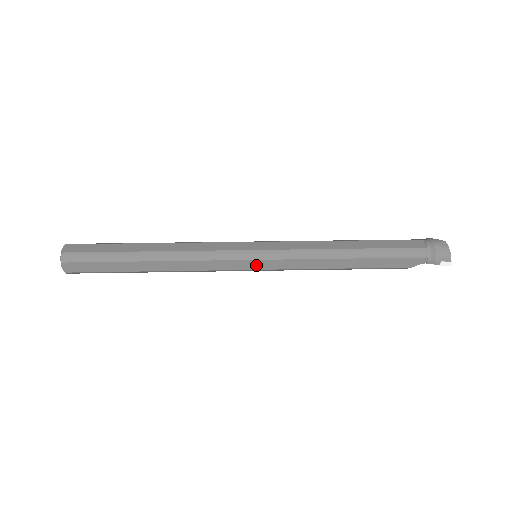
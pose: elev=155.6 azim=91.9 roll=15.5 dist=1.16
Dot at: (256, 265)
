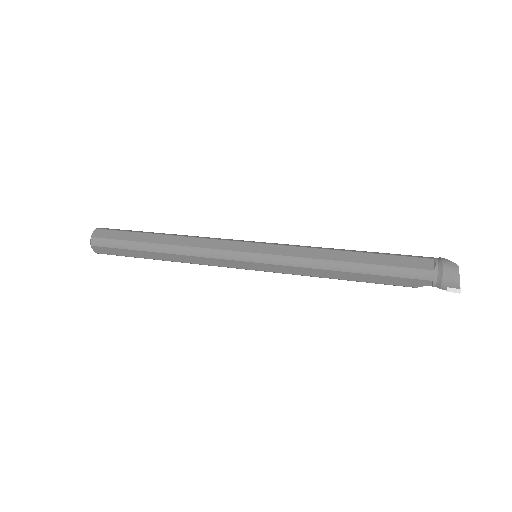
Dot at: (253, 266)
